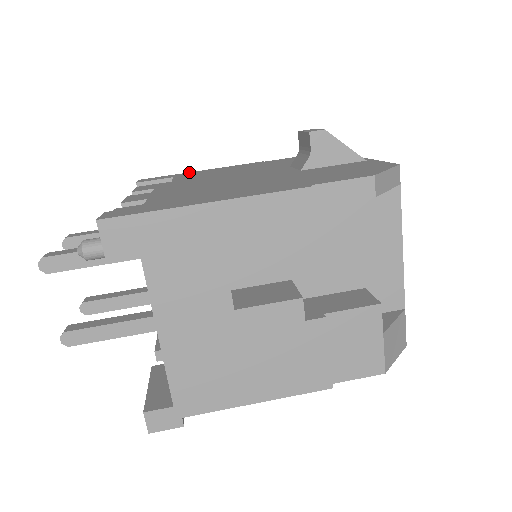
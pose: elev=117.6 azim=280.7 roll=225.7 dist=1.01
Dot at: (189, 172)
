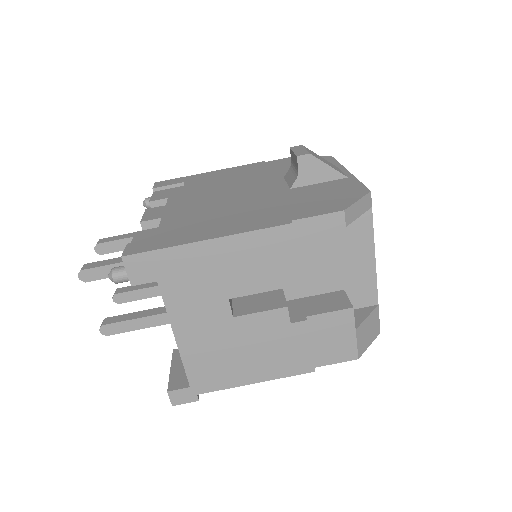
Dot at: (198, 174)
